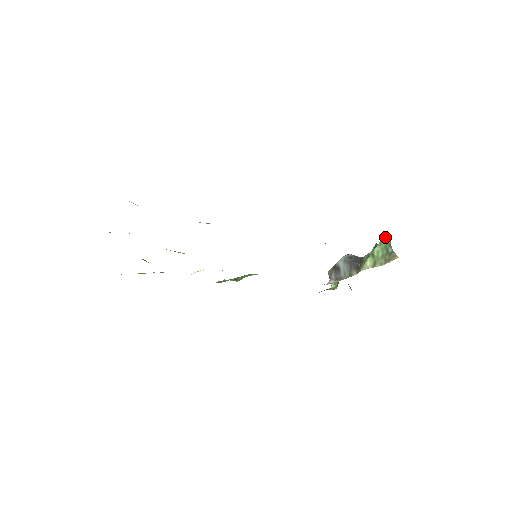
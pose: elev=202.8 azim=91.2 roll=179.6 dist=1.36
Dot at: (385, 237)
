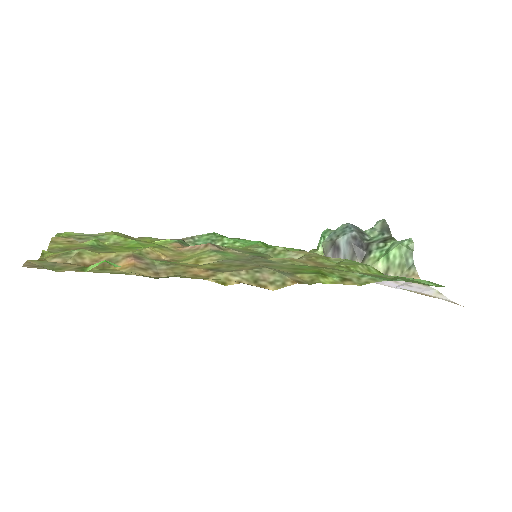
Dot at: (407, 240)
